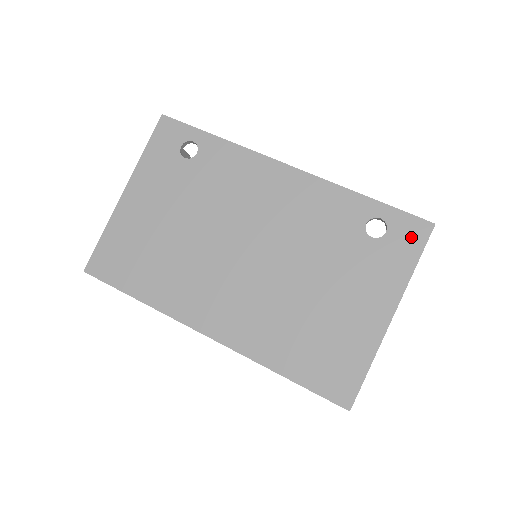
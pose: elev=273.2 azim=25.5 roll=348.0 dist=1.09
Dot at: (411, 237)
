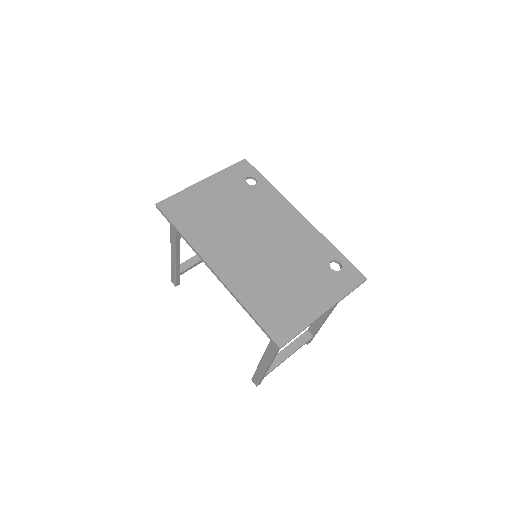
Dot at: (352, 278)
